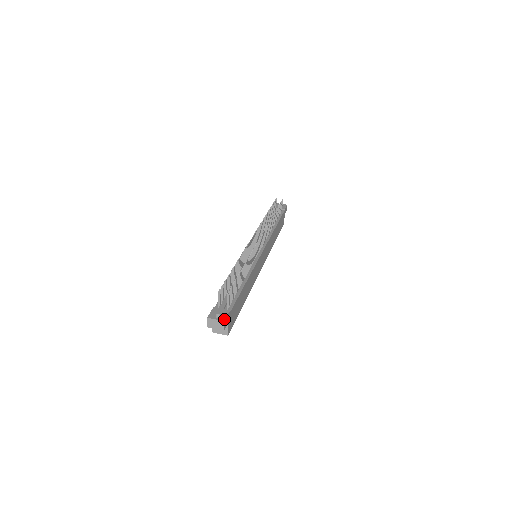
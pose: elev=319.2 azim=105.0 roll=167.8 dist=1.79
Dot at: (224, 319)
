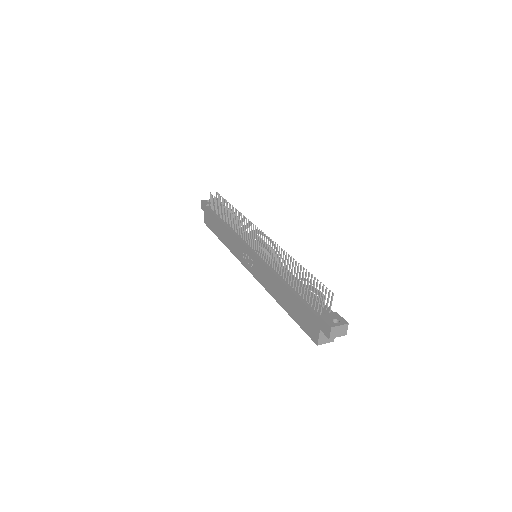
Dot at: (346, 321)
